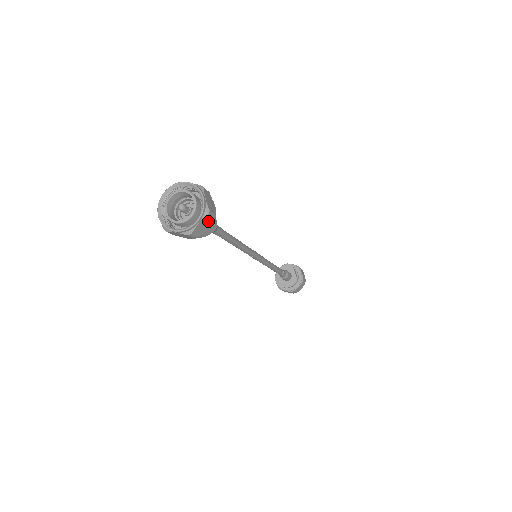
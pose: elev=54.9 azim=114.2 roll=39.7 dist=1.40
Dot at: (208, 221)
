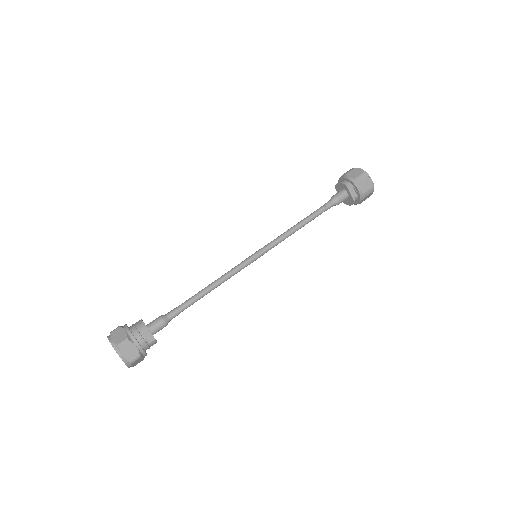
Dot at: (138, 360)
